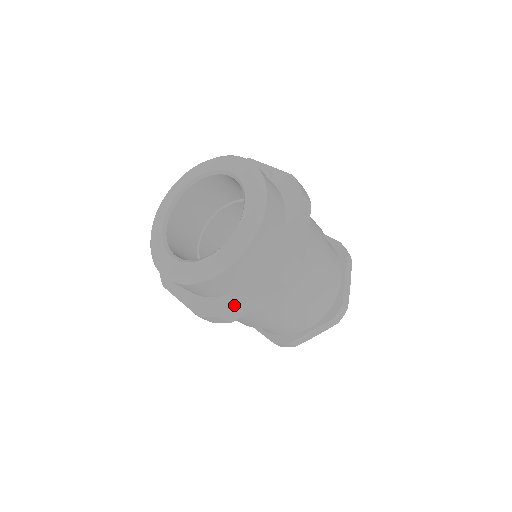
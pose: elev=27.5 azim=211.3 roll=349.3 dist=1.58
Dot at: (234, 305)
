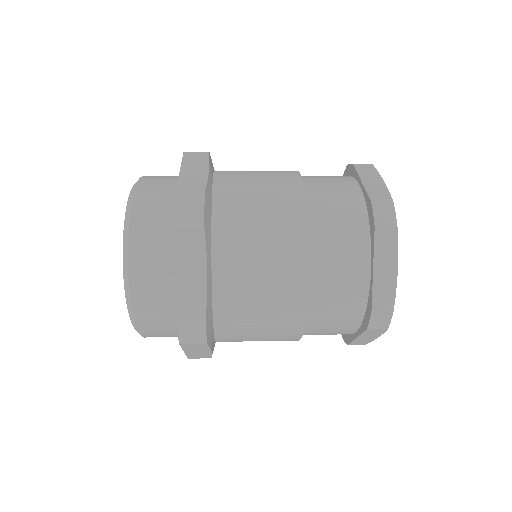
Dot at: occluded
